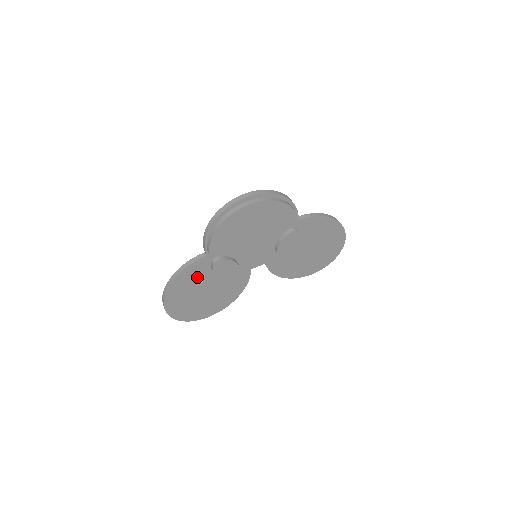
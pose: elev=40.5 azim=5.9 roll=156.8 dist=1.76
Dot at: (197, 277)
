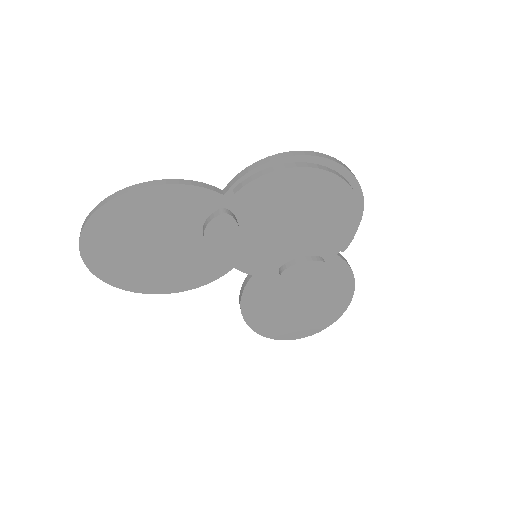
Dot at: (178, 214)
